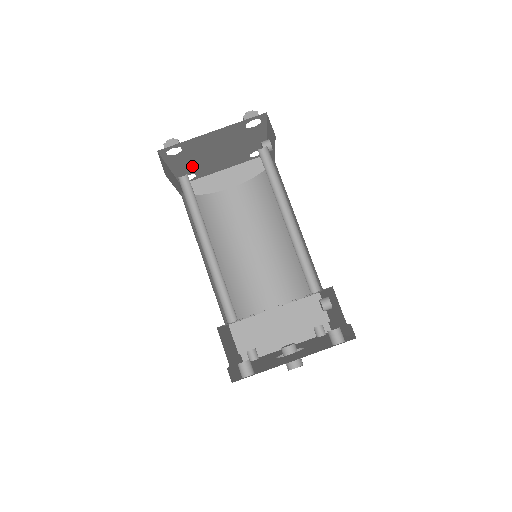
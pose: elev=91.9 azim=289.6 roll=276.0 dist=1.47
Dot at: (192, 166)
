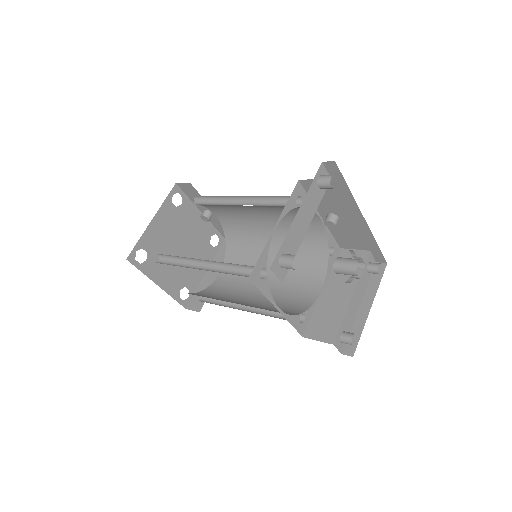
Dot at: (174, 275)
